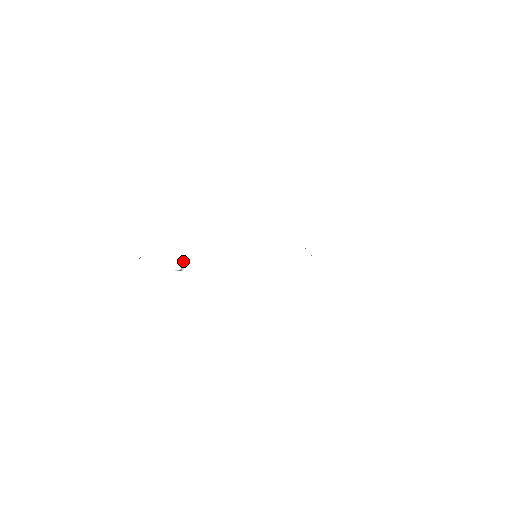
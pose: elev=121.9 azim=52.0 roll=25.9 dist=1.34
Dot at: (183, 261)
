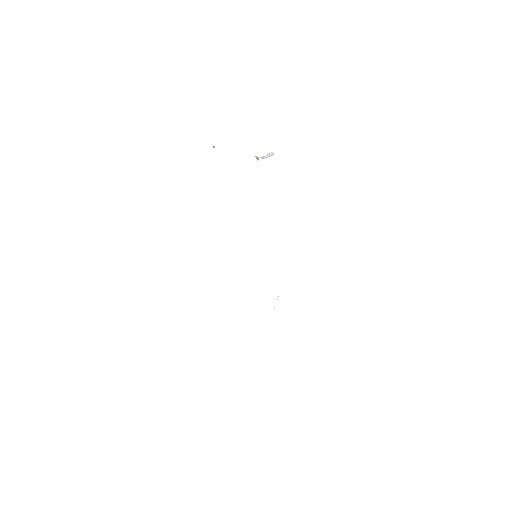
Dot at: (272, 152)
